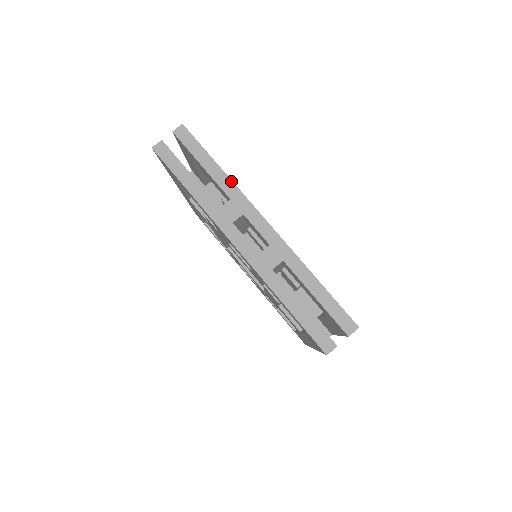
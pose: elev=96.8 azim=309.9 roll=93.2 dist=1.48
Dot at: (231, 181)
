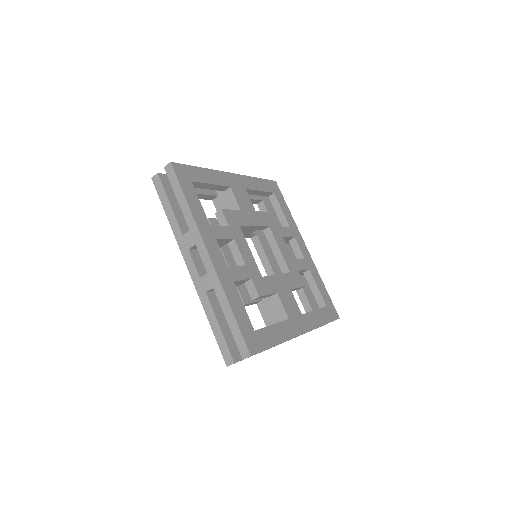
Dot at: (192, 216)
